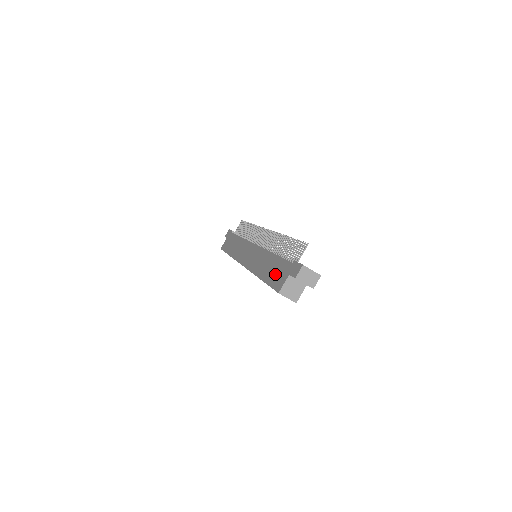
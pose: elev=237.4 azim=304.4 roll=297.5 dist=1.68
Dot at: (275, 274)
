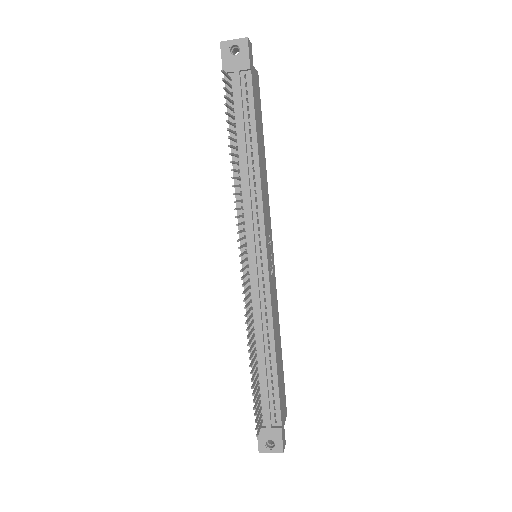
Dot at: occluded
